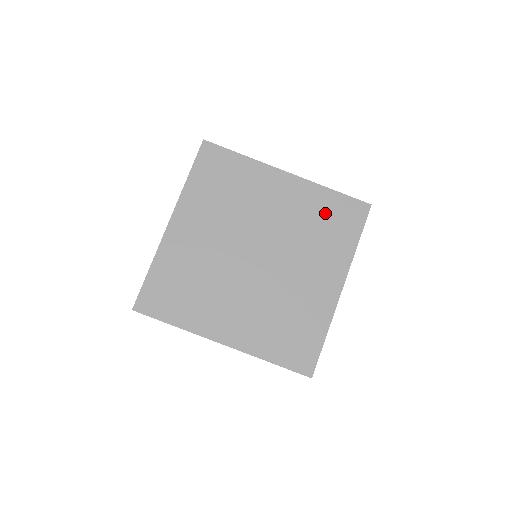
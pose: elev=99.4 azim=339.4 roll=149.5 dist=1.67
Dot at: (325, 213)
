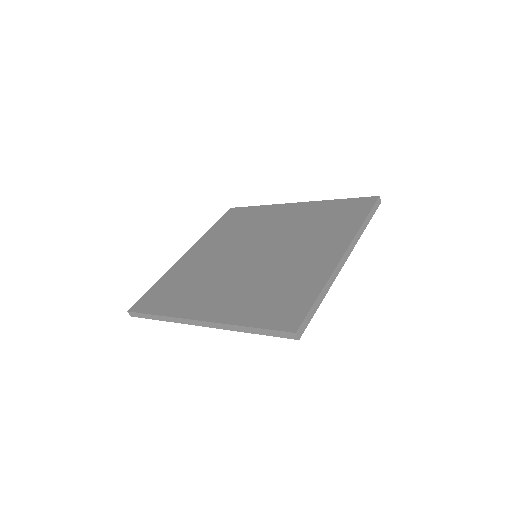
Dot at: (329, 213)
